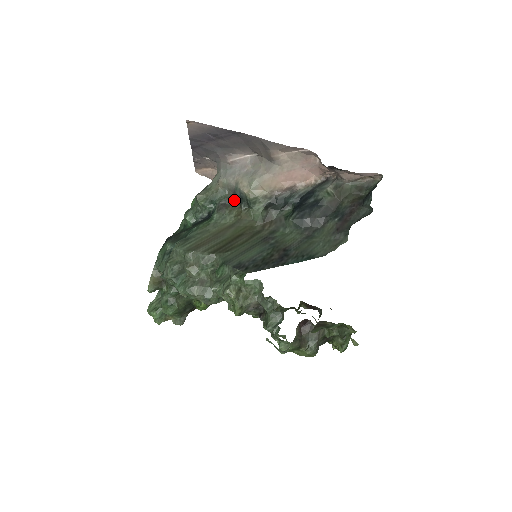
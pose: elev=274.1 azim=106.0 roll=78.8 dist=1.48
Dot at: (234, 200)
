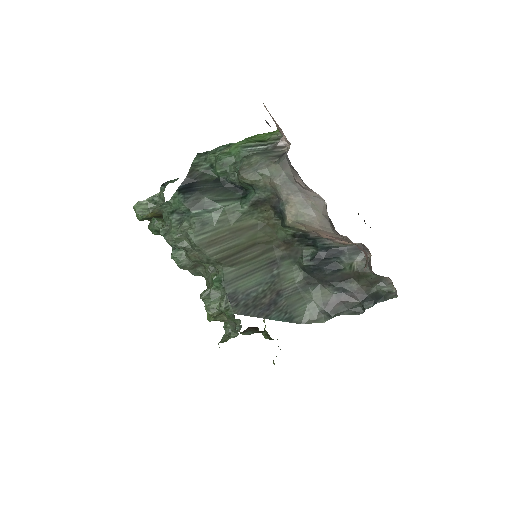
Dot at: (273, 206)
